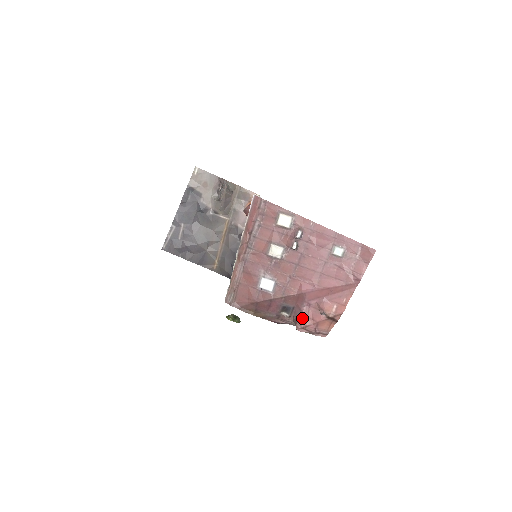
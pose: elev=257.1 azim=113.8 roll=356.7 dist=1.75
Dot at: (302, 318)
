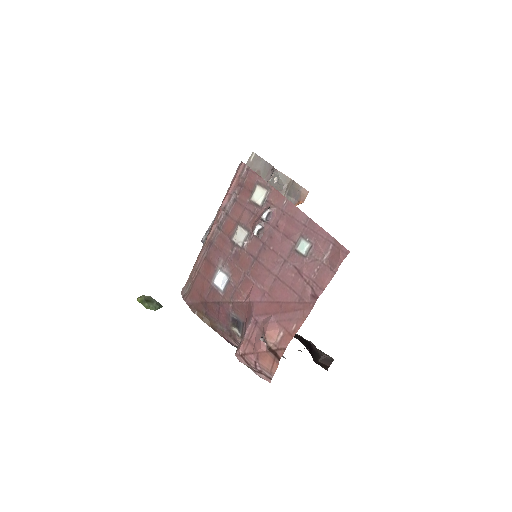
Dot at: (243, 339)
